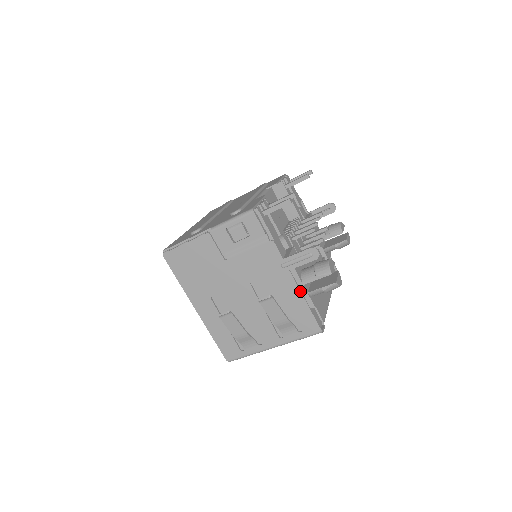
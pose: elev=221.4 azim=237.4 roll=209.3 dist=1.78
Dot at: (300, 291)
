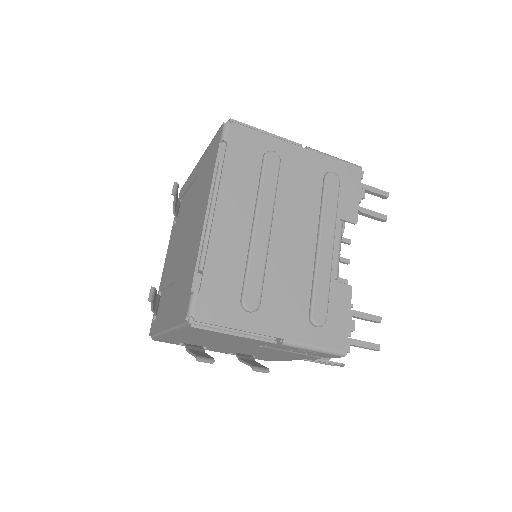
Dot at: (290, 360)
